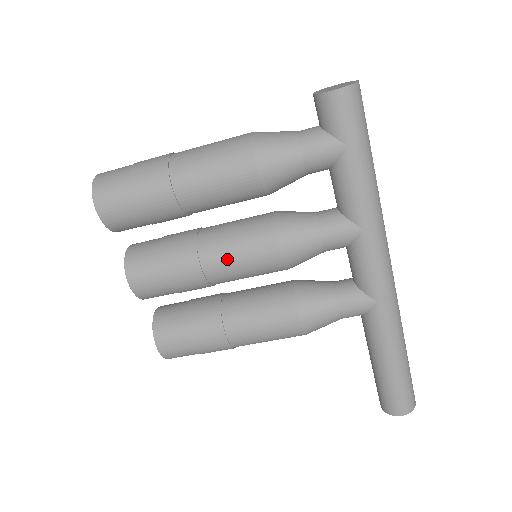
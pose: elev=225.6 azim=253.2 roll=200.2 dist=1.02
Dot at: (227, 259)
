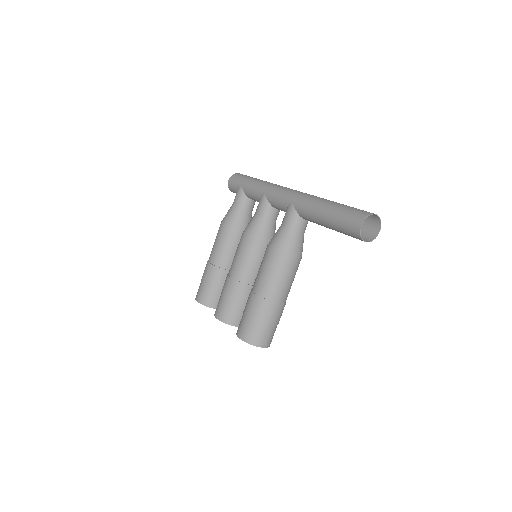
Dot at: (234, 262)
